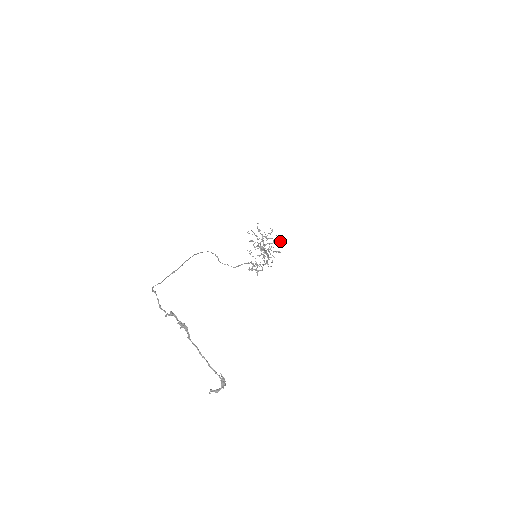
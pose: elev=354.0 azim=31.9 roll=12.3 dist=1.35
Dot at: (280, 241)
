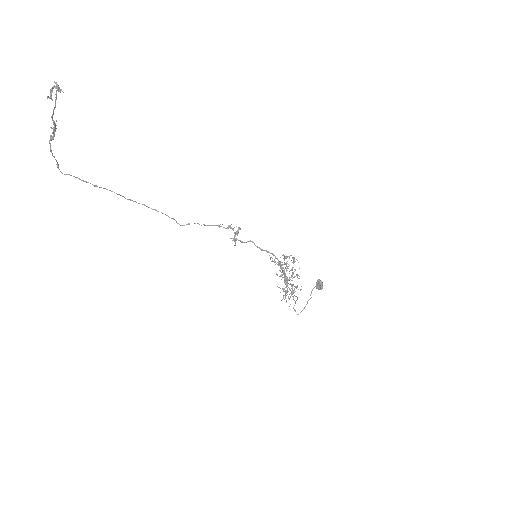
Dot at: (318, 283)
